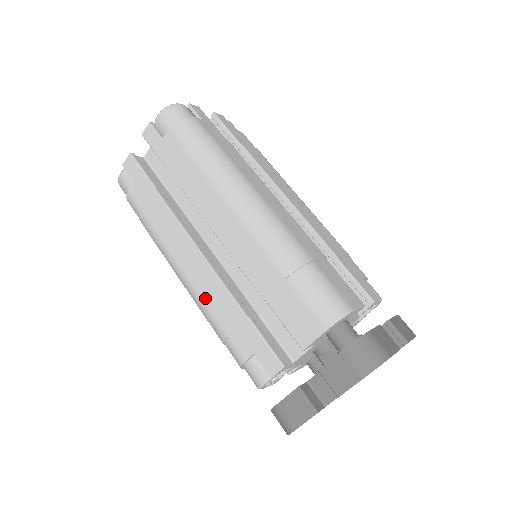
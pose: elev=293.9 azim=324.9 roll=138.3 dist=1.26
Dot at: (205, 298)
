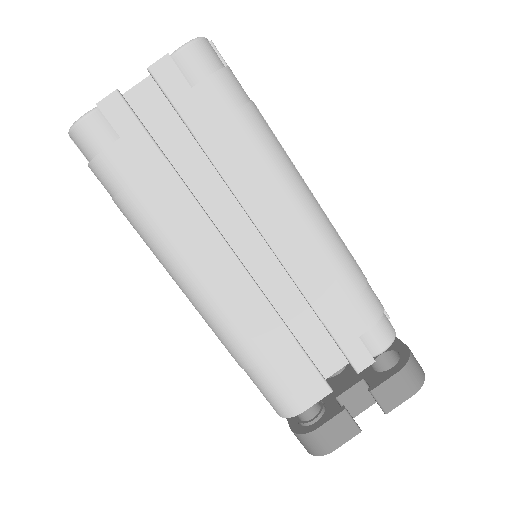
Dot at: occluded
